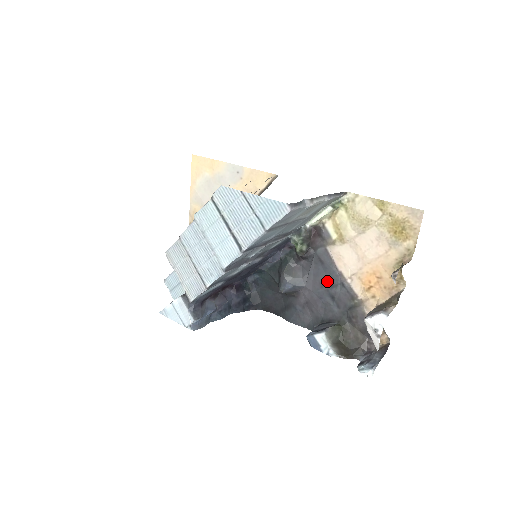
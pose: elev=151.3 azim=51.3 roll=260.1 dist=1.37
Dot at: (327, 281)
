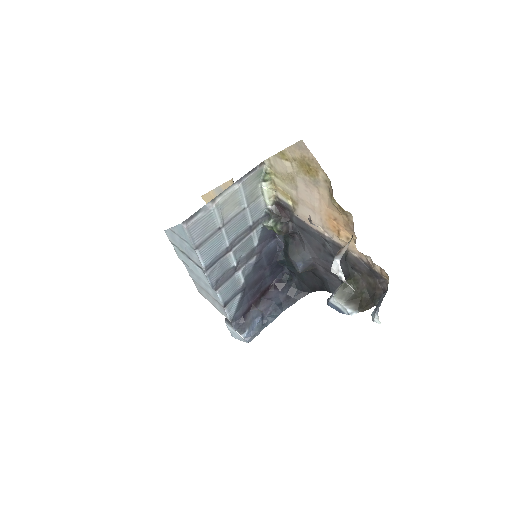
Dot at: (318, 243)
